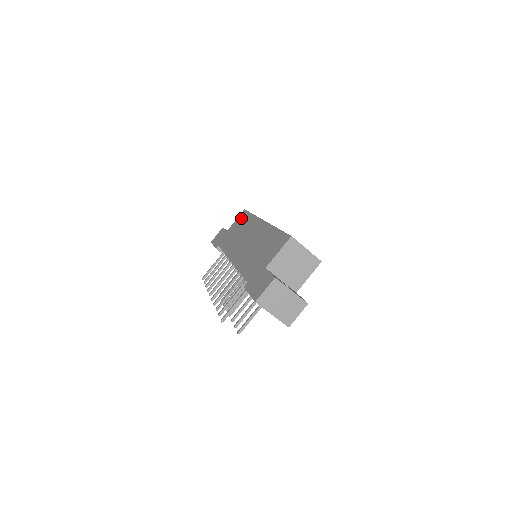
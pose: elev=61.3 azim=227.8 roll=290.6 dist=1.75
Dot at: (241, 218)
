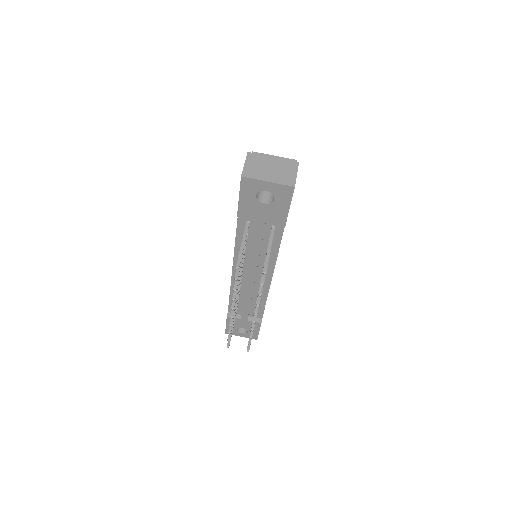
Dot at: occluded
